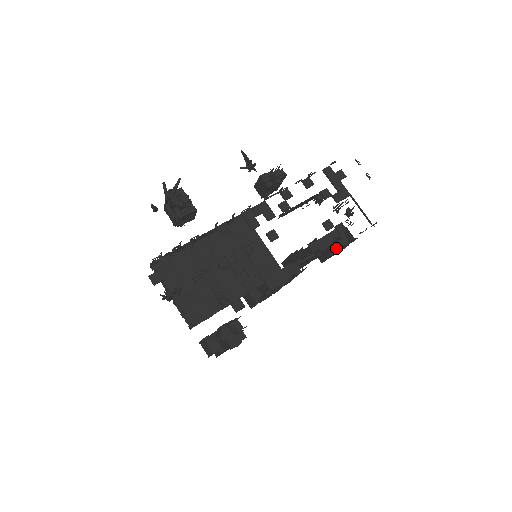
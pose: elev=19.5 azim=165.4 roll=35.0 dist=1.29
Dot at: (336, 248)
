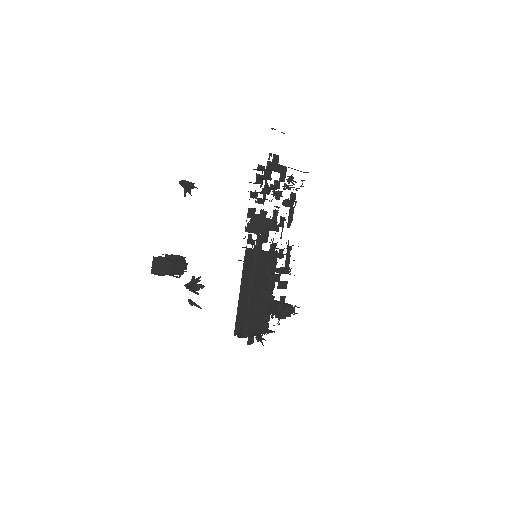
Dot at: occluded
